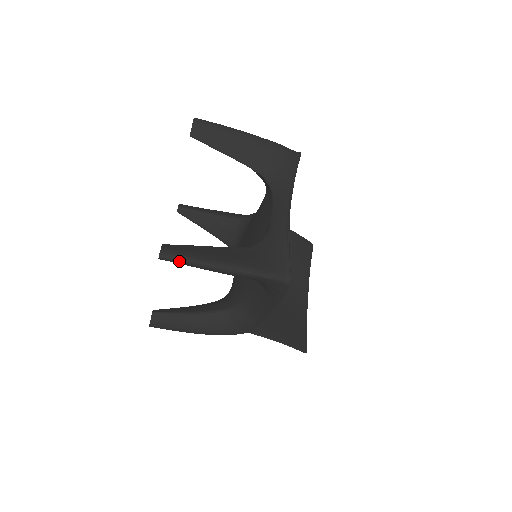
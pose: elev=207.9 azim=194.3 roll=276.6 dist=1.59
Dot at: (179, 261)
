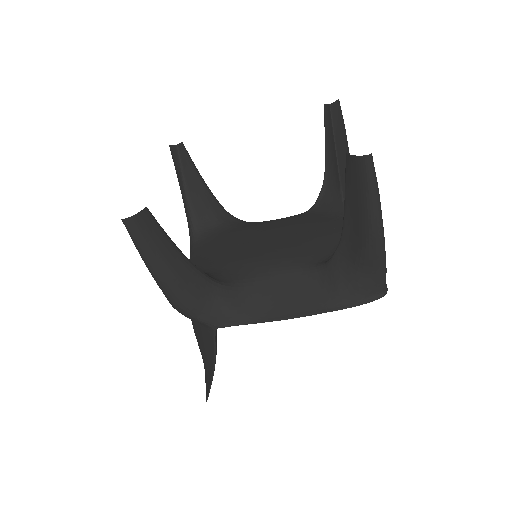
Dot at: (374, 178)
